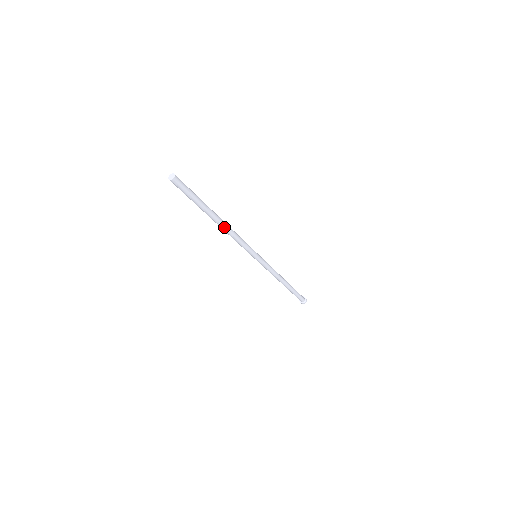
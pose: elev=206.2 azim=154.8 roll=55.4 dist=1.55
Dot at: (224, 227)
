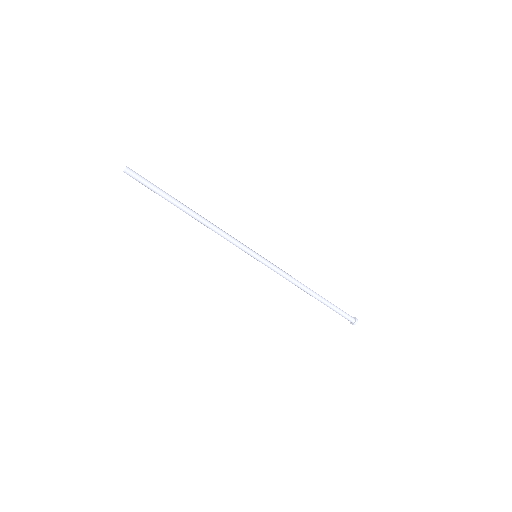
Dot at: (198, 220)
